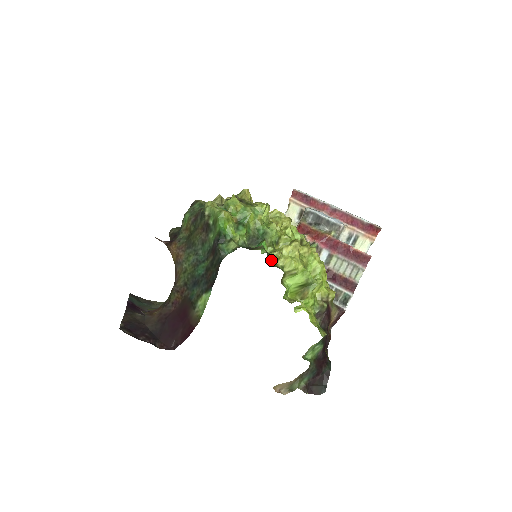
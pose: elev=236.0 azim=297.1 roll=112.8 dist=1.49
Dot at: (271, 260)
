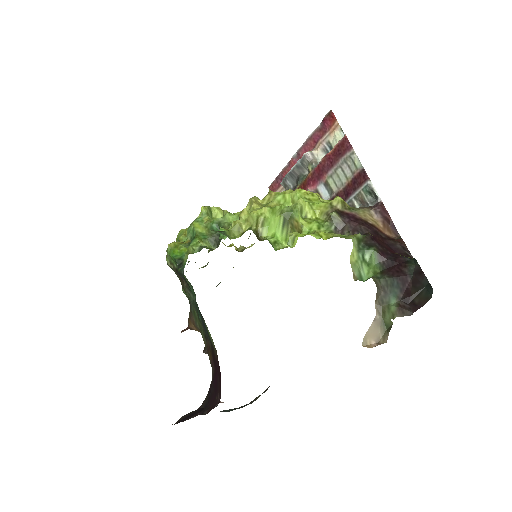
Dot at: (236, 235)
